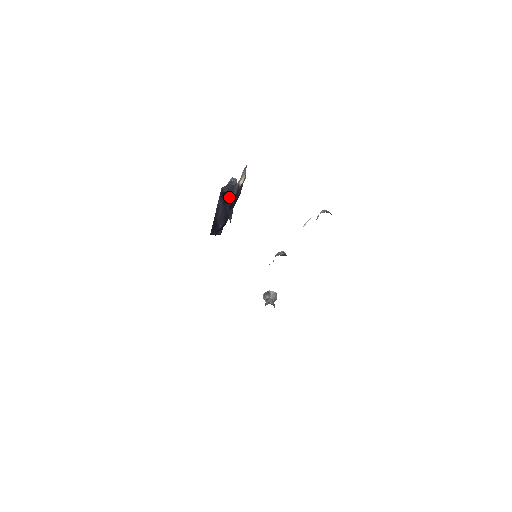
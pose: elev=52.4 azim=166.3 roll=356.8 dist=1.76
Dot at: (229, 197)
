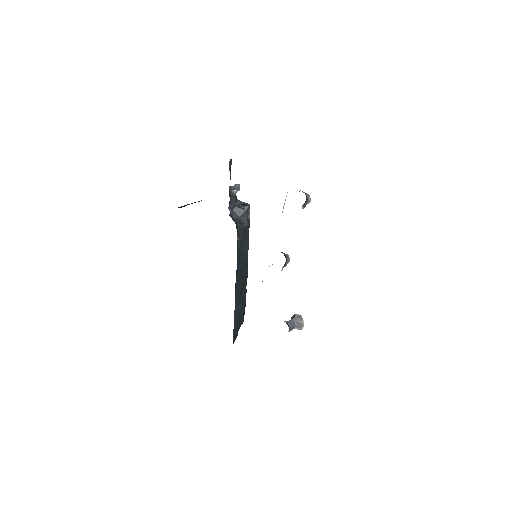
Dot at: occluded
